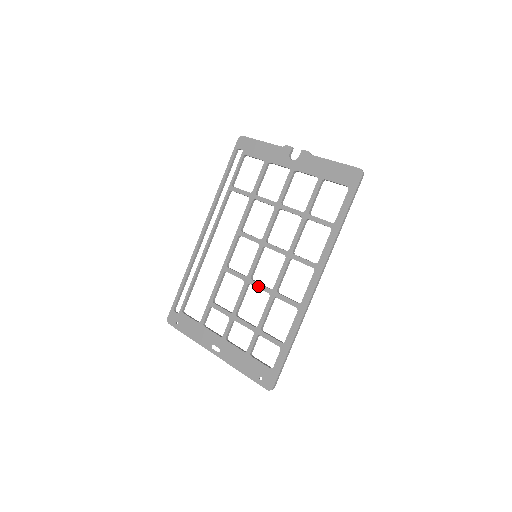
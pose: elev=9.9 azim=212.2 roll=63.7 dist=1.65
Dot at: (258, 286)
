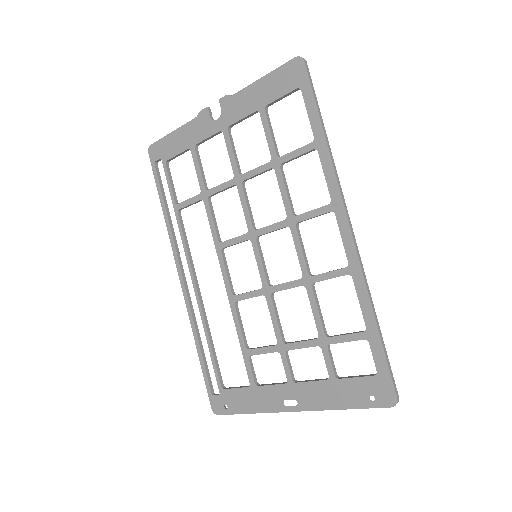
Dot at: (283, 287)
